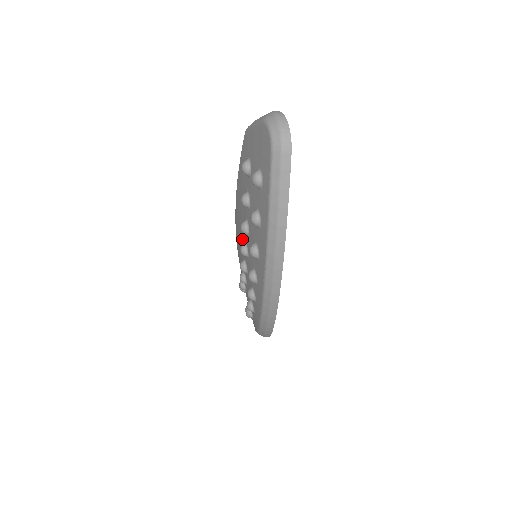
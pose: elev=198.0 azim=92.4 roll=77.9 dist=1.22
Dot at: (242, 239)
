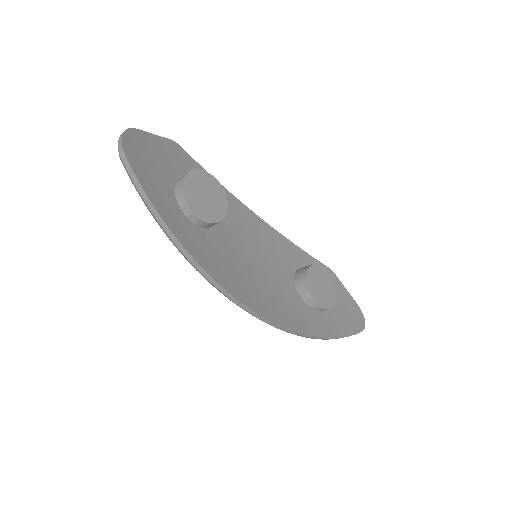
Dot at: occluded
